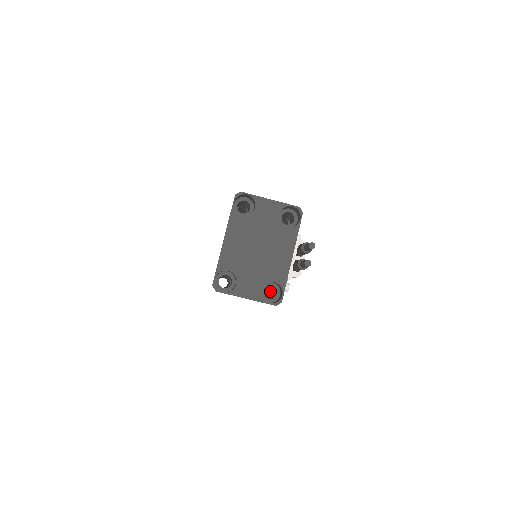
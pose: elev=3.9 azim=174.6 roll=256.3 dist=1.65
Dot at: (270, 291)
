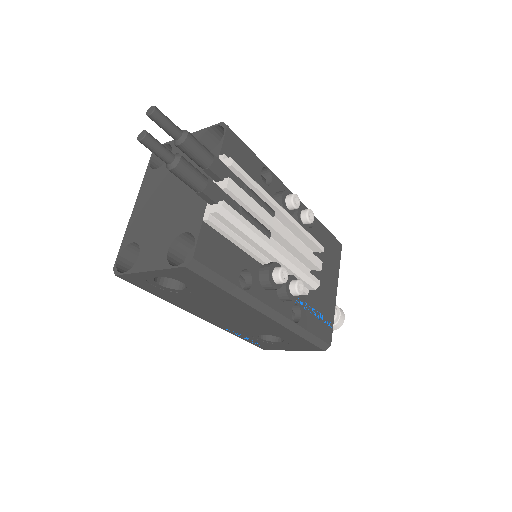
Dot at: occluded
